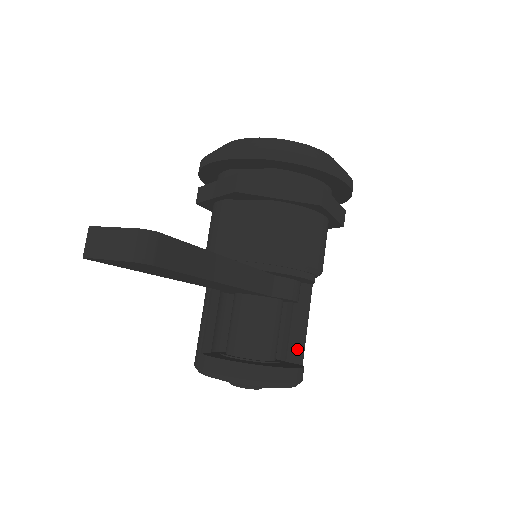
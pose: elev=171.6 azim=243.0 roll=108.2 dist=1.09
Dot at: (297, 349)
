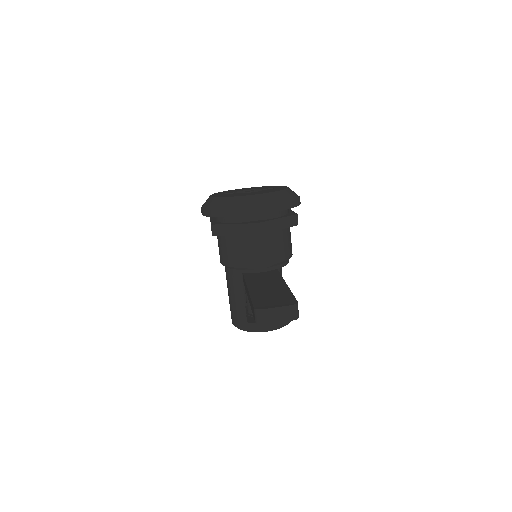
Dot at: occluded
